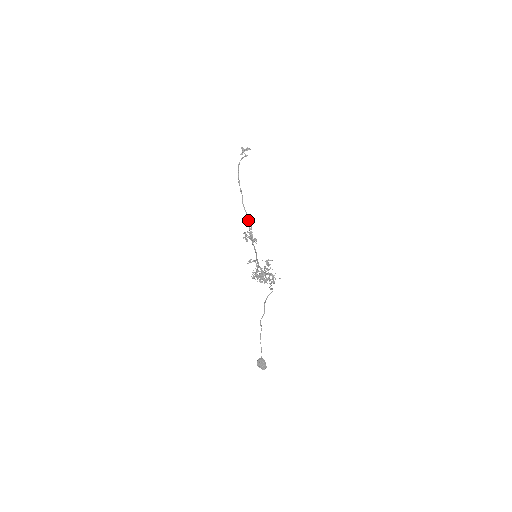
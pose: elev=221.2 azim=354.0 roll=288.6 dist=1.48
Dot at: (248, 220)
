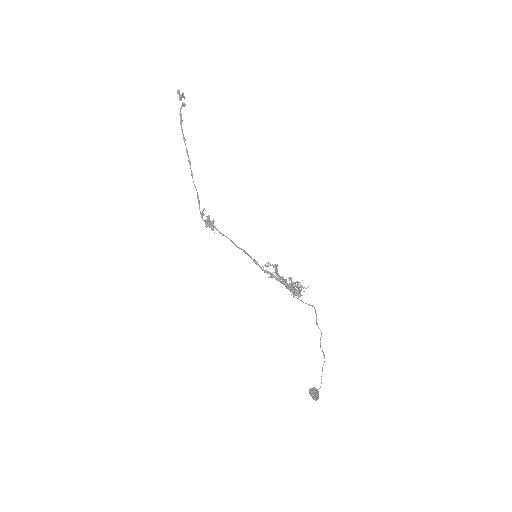
Dot at: occluded
